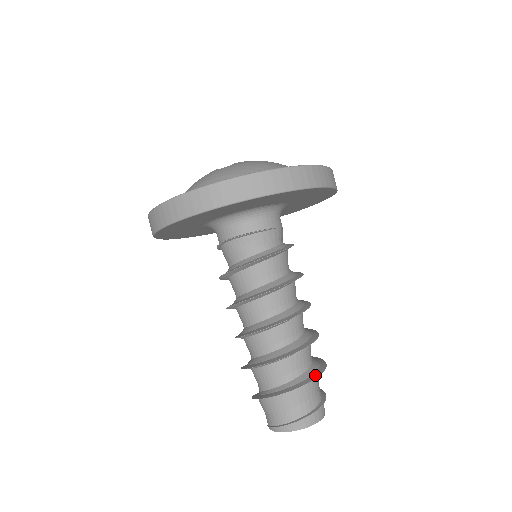
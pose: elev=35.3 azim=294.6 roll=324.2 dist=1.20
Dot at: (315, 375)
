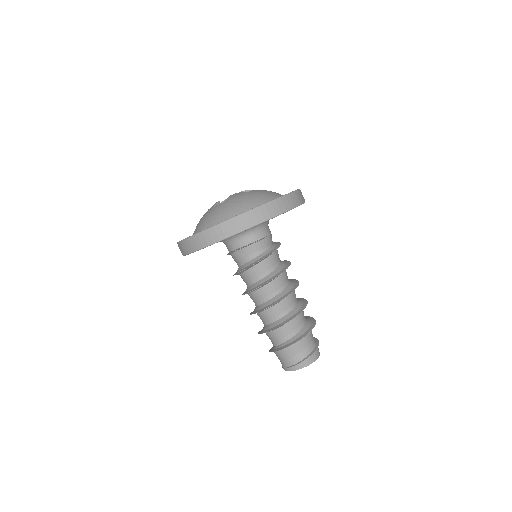
Dot at: (306, 333)
